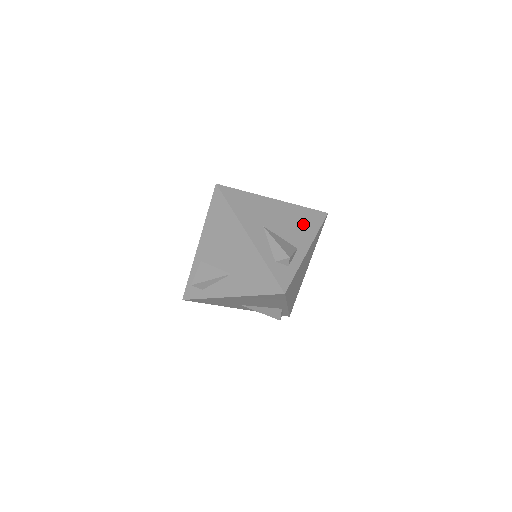
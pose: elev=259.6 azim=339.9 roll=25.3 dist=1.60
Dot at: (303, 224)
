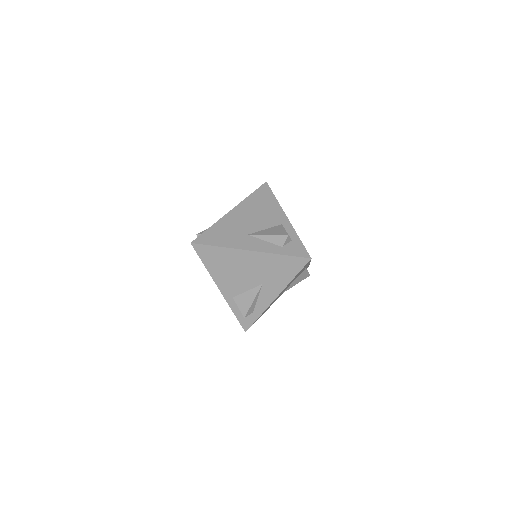
Dot at: (264, 206)
